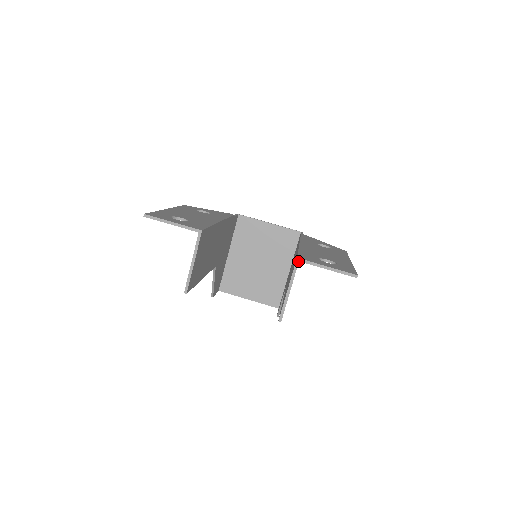
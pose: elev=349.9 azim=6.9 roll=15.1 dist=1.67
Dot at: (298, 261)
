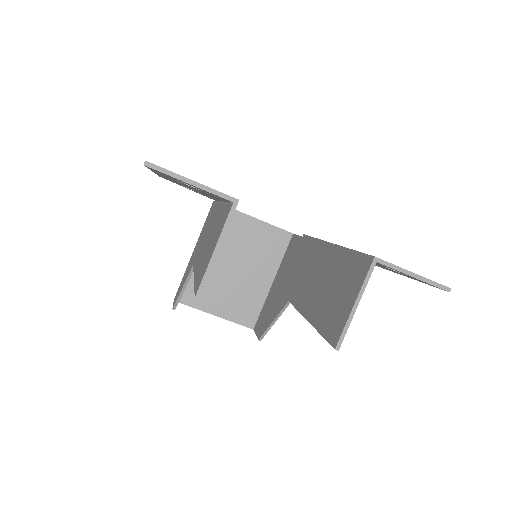
Dot at: (375, 261)
